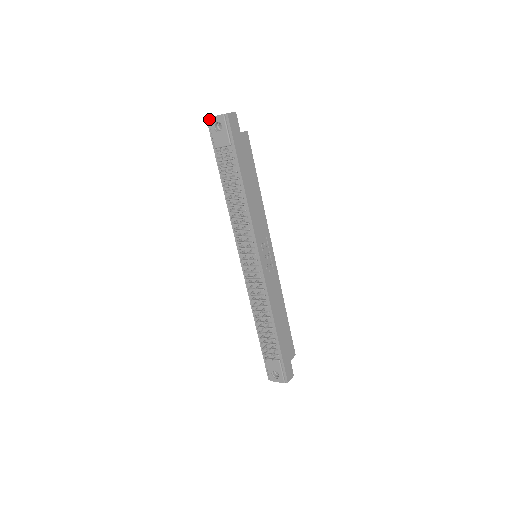
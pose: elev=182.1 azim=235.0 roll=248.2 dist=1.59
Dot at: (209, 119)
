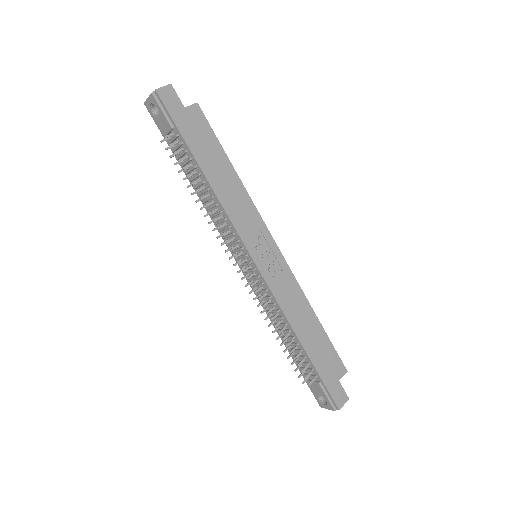
Dot at: (145, 104)
